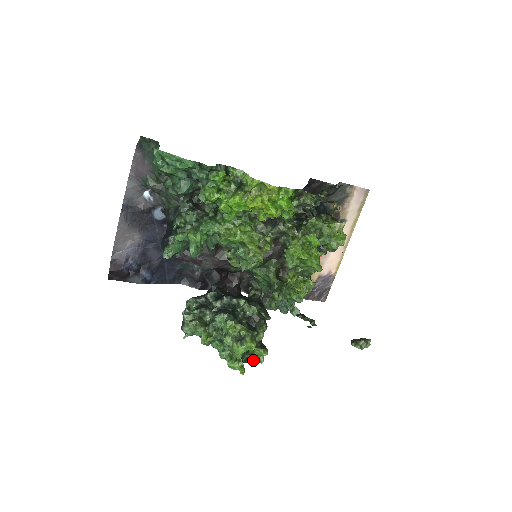
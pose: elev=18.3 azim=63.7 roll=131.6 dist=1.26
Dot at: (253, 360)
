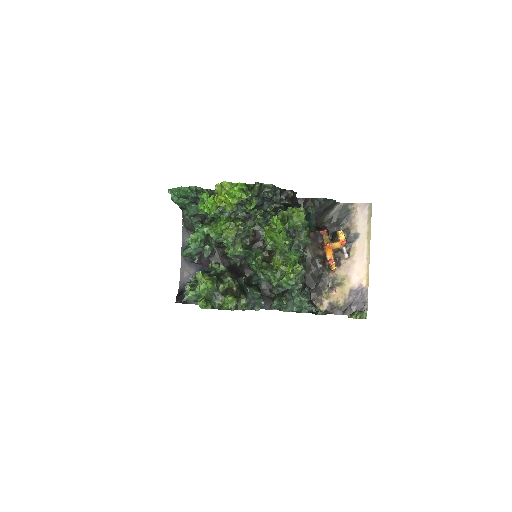
Dot at: (224, 307)
